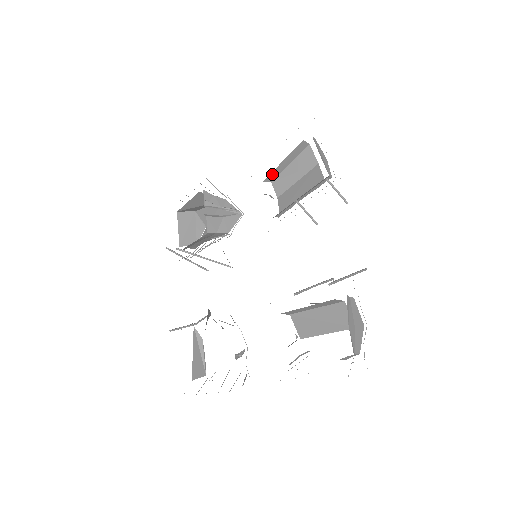
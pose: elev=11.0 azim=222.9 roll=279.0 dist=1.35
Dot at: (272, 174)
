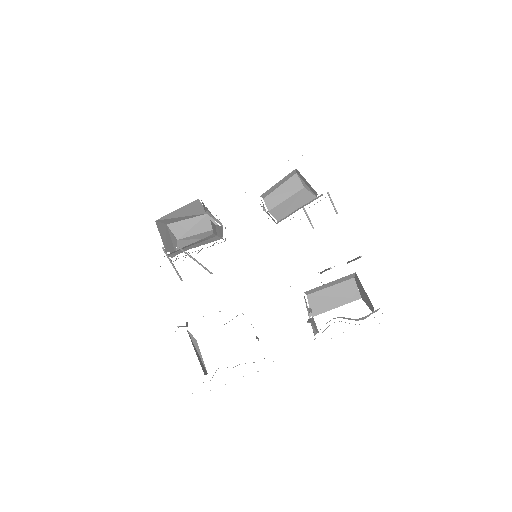
Dot at: (267, 191)
